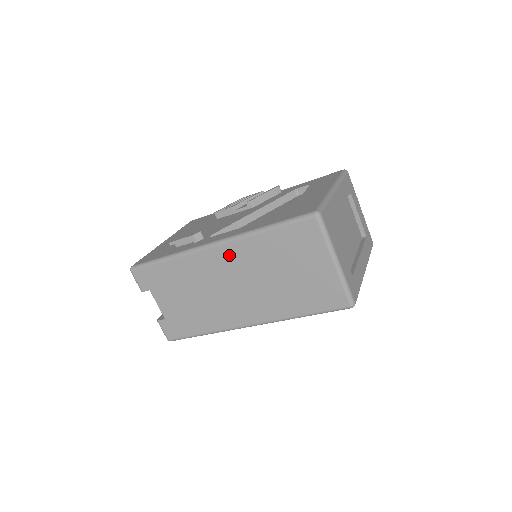
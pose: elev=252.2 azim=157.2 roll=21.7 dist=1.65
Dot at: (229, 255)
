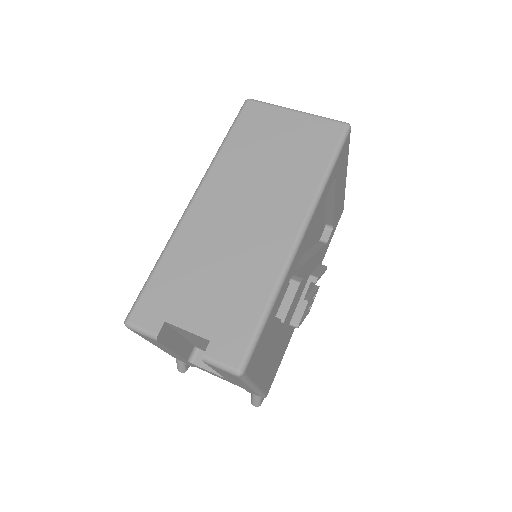
Dot at: (214, 191)
